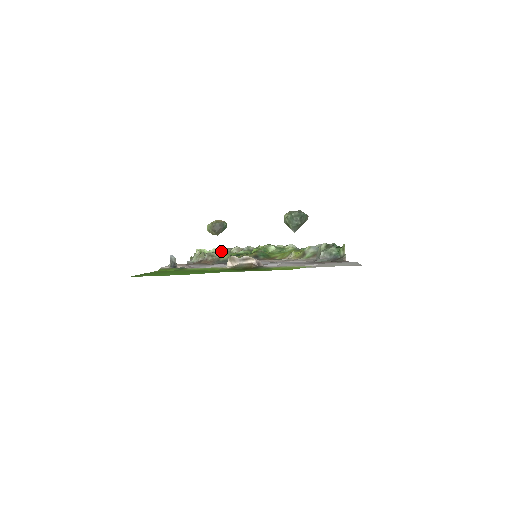
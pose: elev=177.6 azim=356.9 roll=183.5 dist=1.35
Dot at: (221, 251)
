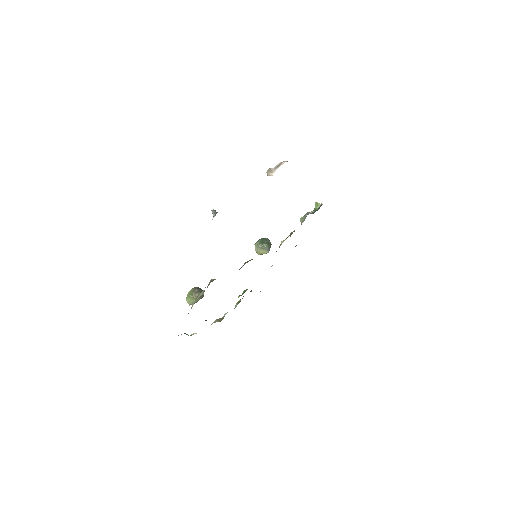
Dot at: (206, 320)
